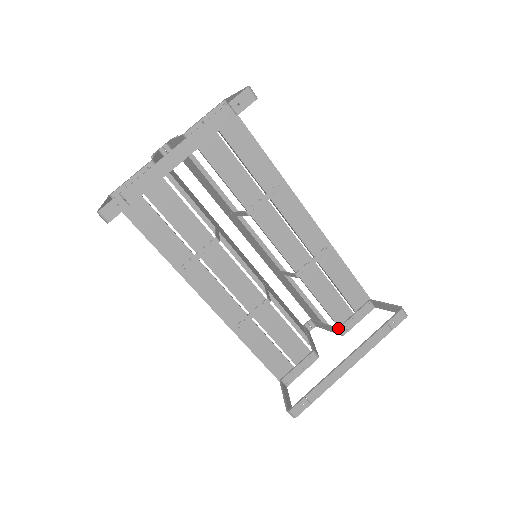
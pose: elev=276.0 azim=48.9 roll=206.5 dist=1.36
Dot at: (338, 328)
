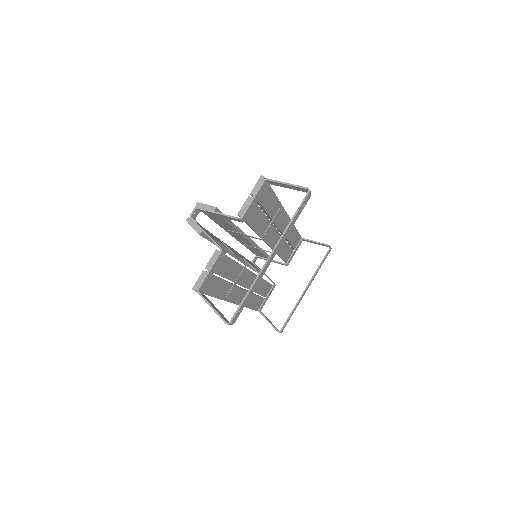
Dot at: (286, 264)
